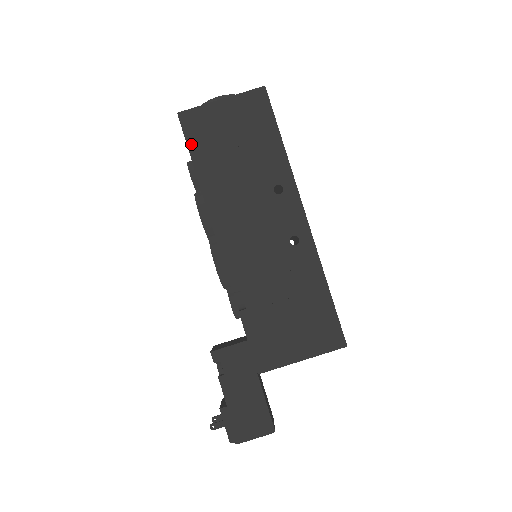
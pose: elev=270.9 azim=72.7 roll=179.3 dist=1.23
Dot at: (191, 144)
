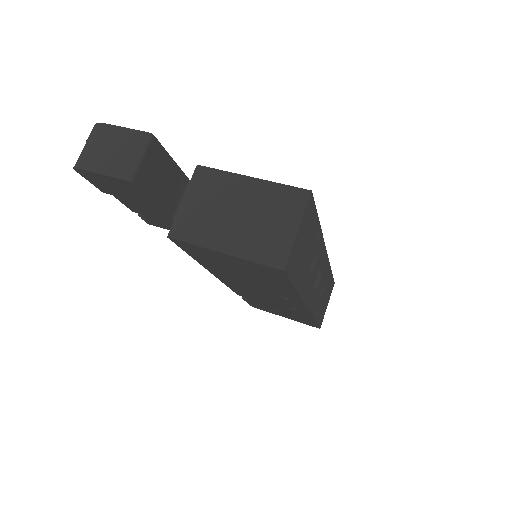
Dot at: occluded
